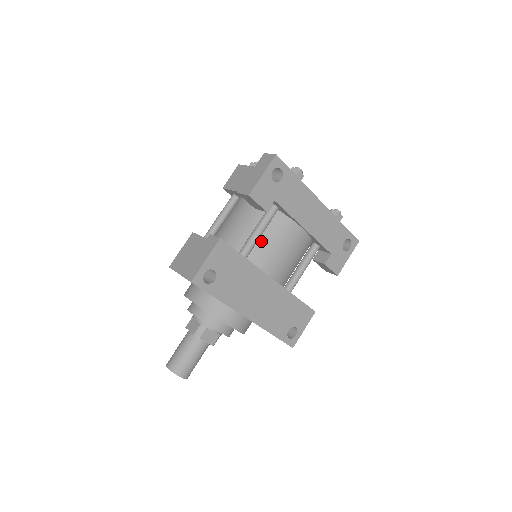
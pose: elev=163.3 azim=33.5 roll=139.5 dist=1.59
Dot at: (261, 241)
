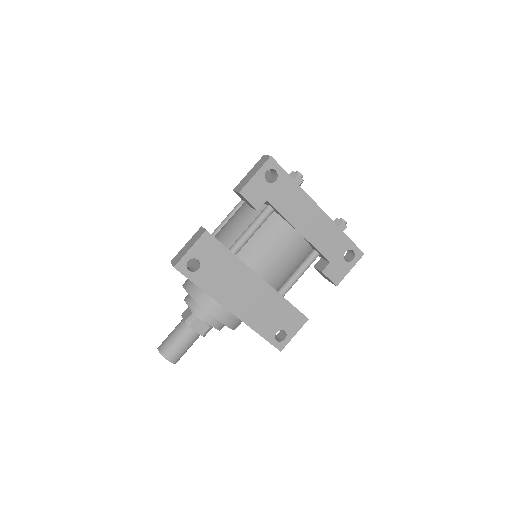
Dot at: (254, 240)
